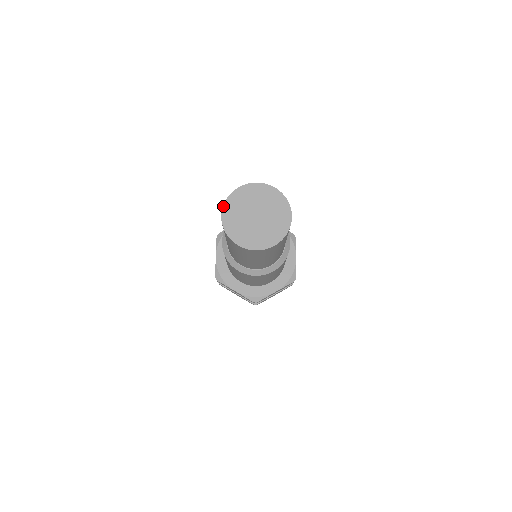
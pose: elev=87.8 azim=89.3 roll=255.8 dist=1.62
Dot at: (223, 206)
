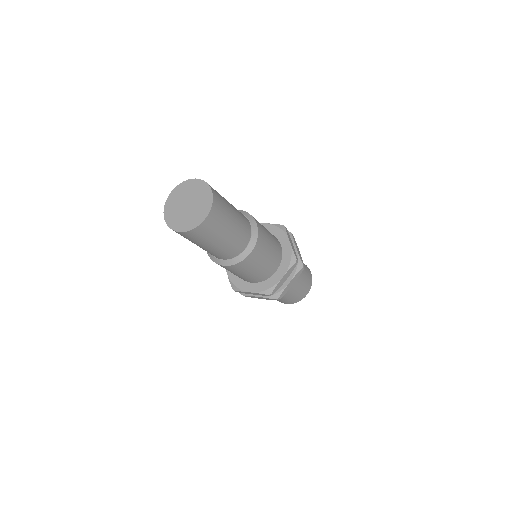
Dot at: (164, 211)
